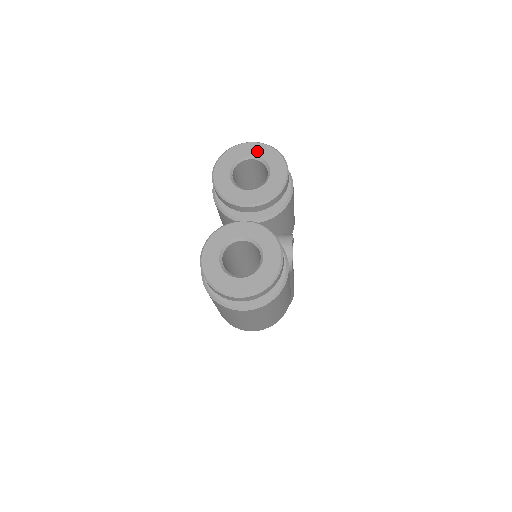
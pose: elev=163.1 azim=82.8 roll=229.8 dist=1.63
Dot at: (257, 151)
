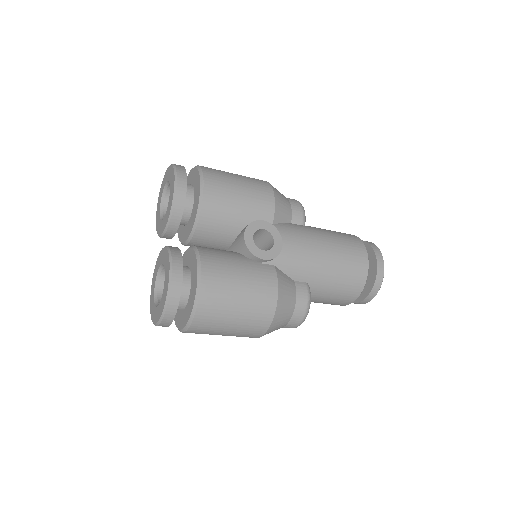
Dot at: (167, 176)
